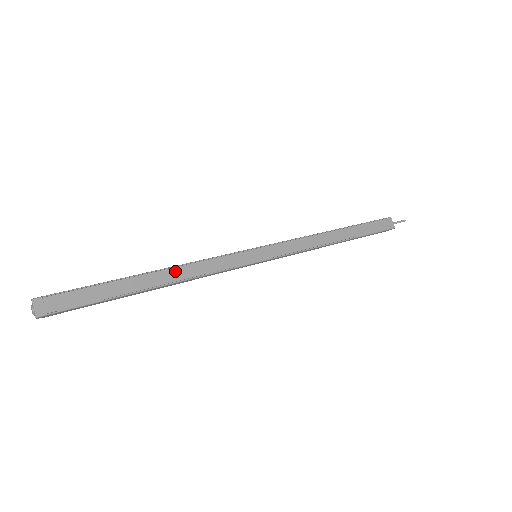
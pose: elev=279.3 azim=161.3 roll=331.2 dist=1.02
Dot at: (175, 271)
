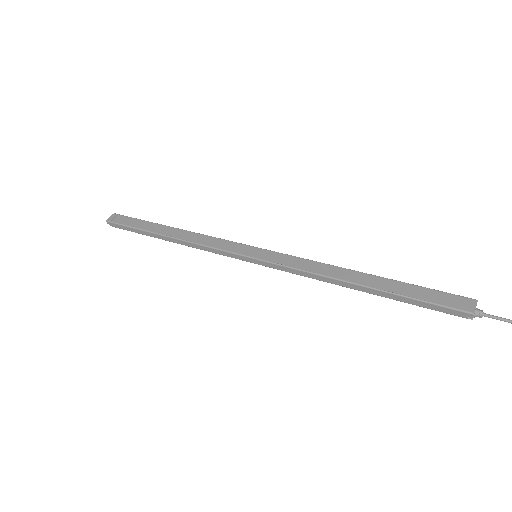
Dot at: (187, 233)
